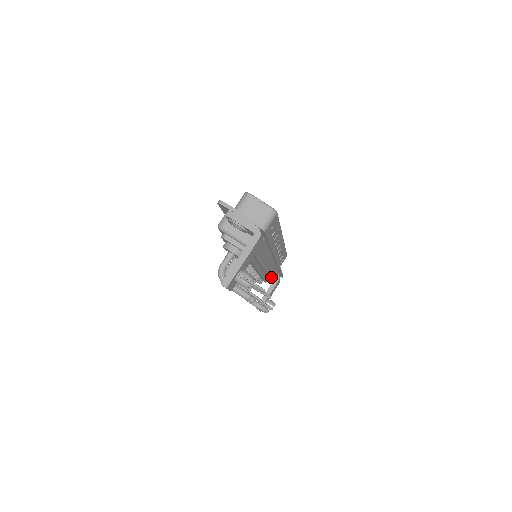
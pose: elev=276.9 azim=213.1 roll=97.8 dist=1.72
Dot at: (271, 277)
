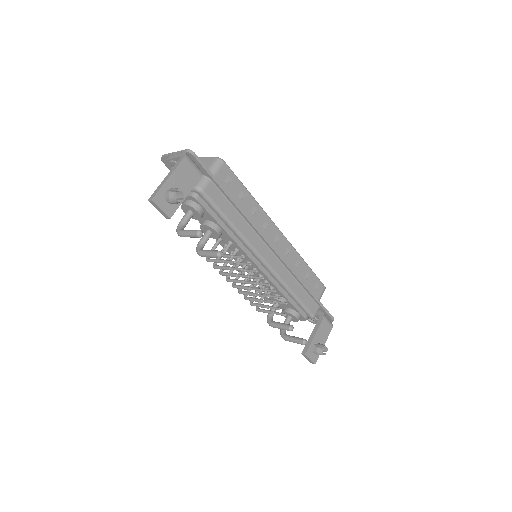
Dot at: (298, 298)
